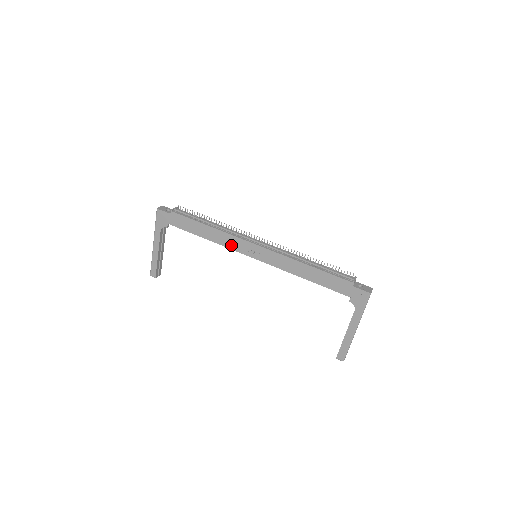
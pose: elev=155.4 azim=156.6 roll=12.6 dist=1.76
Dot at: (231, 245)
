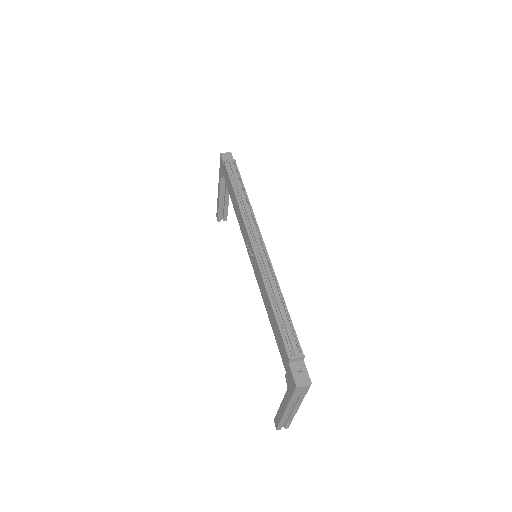
Dot at: (242, 229)
